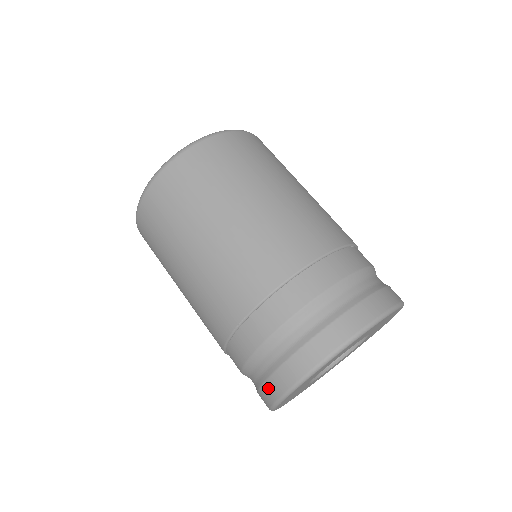
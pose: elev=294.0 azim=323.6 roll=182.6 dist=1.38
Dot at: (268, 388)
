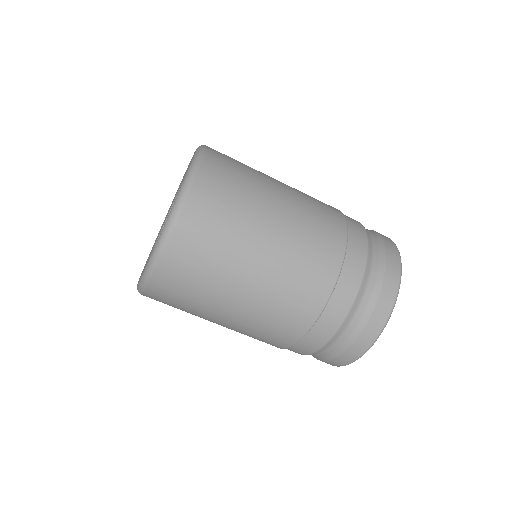
Dot at: occluded
